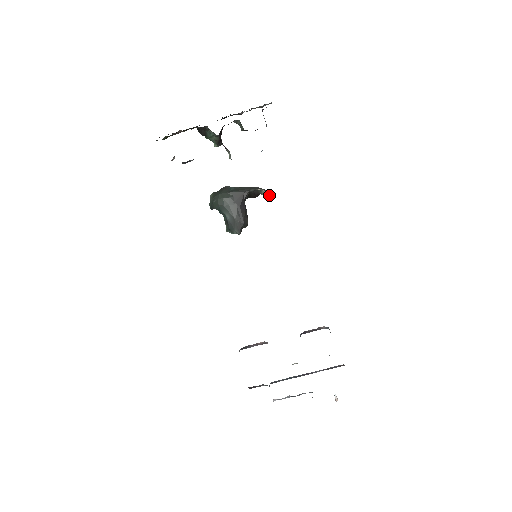
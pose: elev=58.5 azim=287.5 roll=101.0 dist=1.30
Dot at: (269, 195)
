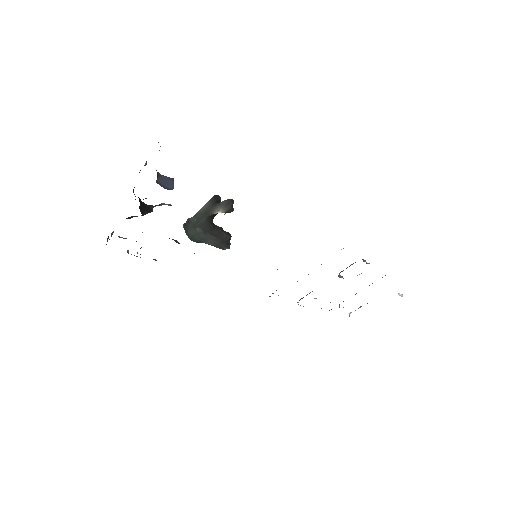
Dot at: occluded
